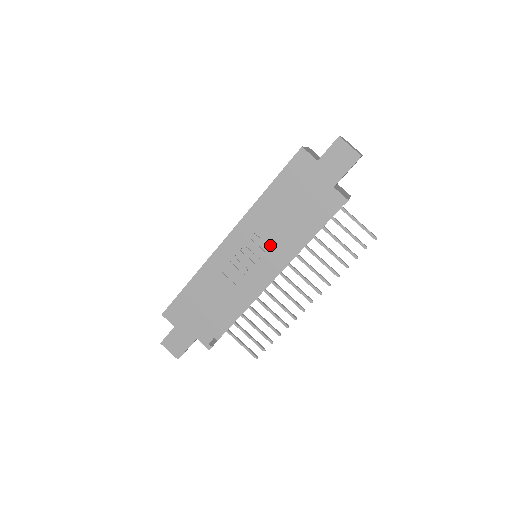
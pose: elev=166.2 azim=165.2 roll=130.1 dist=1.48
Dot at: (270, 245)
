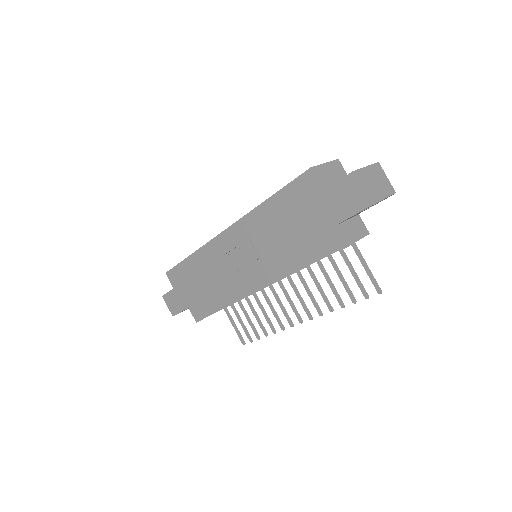
Dot at: (261, 257)
